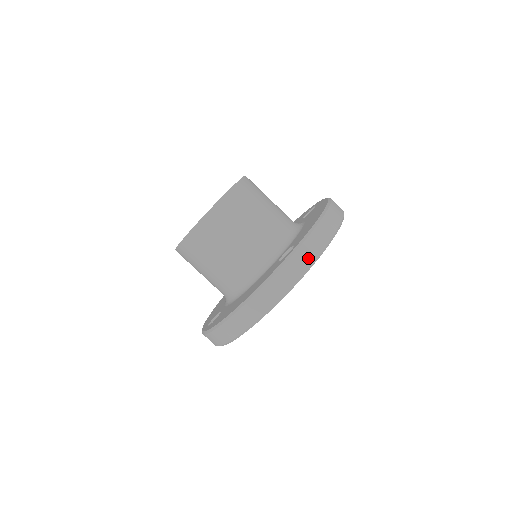
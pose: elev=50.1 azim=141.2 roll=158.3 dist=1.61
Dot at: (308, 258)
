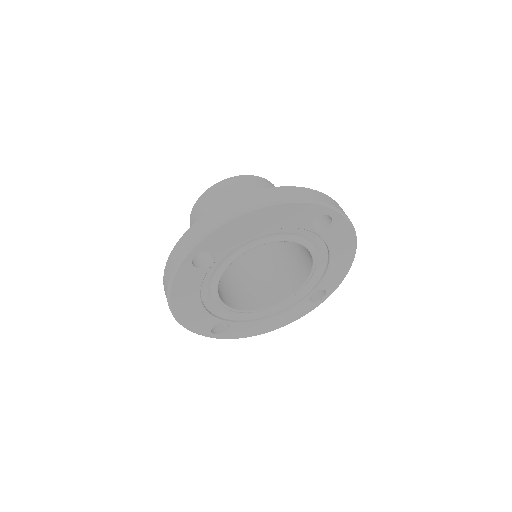
Dot at: (186, 244)
